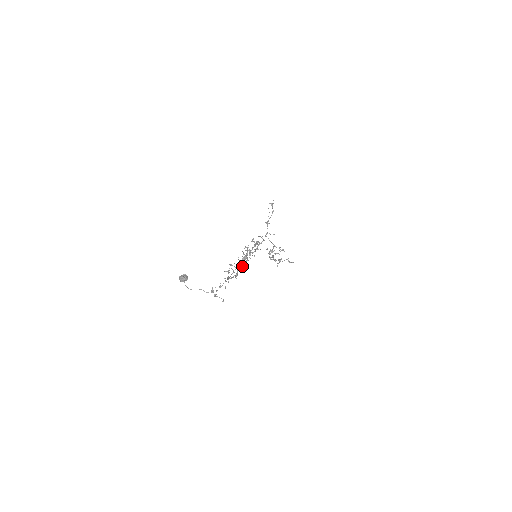
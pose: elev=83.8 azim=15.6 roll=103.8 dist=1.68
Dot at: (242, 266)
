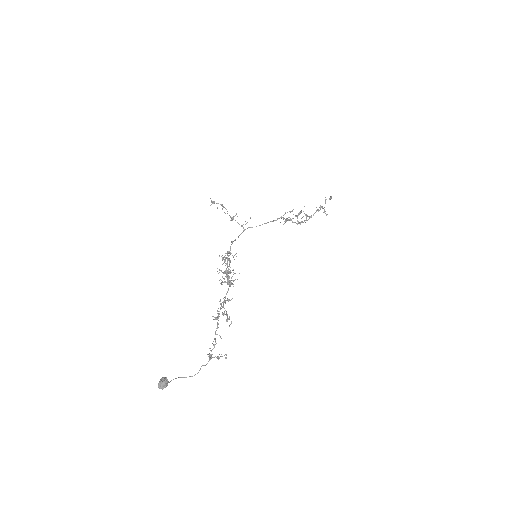
Dot at: occluded
